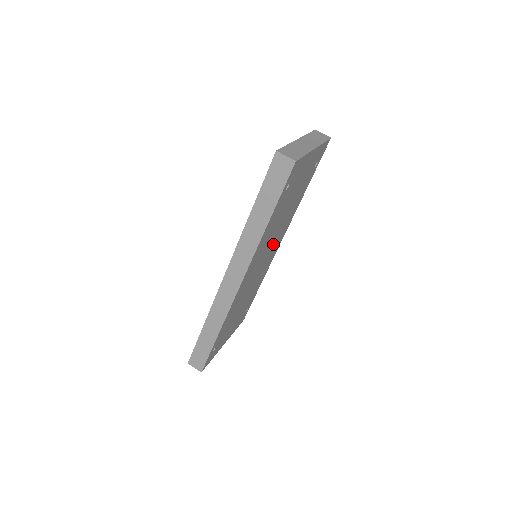
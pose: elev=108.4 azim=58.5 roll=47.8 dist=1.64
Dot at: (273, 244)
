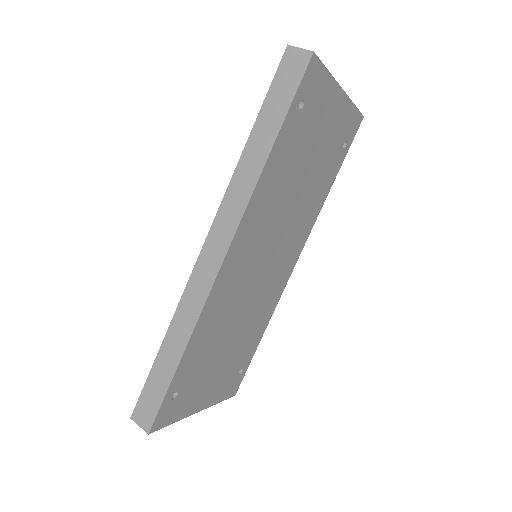
Dot at: (282, 245)
